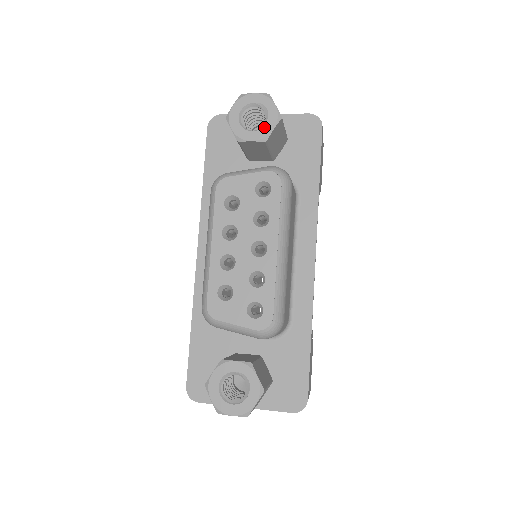
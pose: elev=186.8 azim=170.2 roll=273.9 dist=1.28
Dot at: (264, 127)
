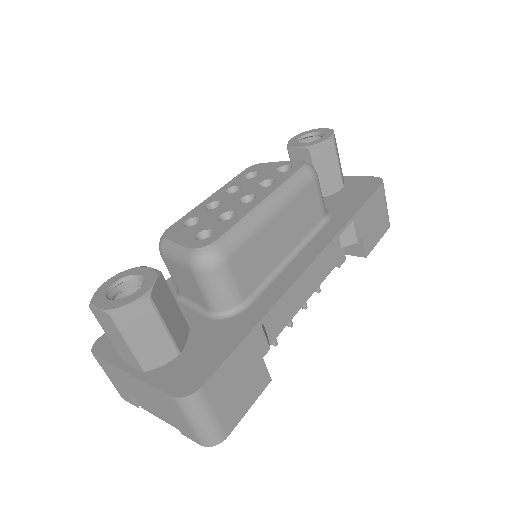
Dot at: (314, 141)
